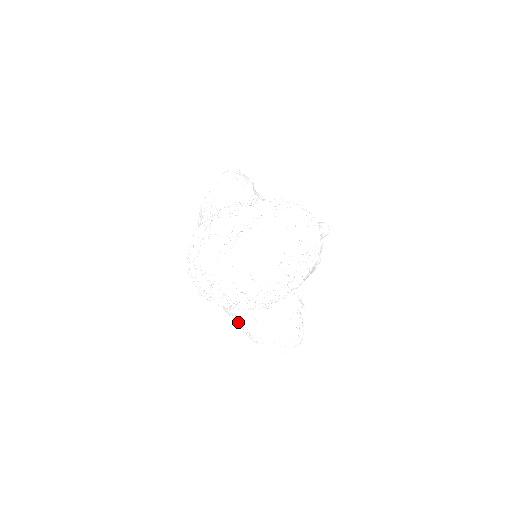
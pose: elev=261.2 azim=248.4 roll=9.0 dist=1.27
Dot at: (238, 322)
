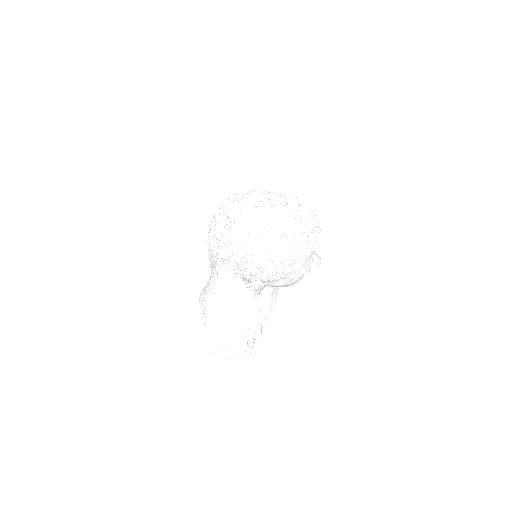
Dot at: (205, 313)
